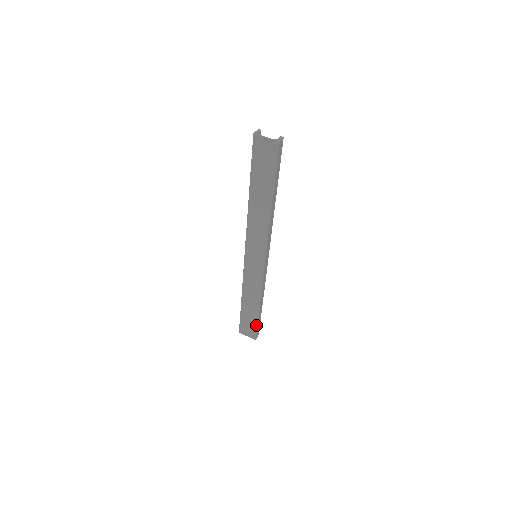
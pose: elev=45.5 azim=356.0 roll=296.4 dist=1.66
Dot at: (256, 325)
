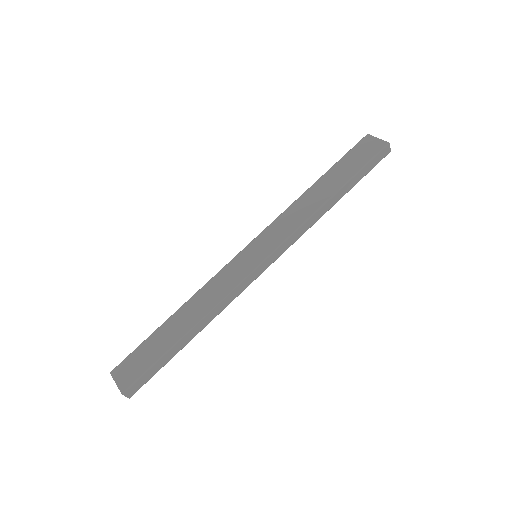
Dot at: (153, 363)
